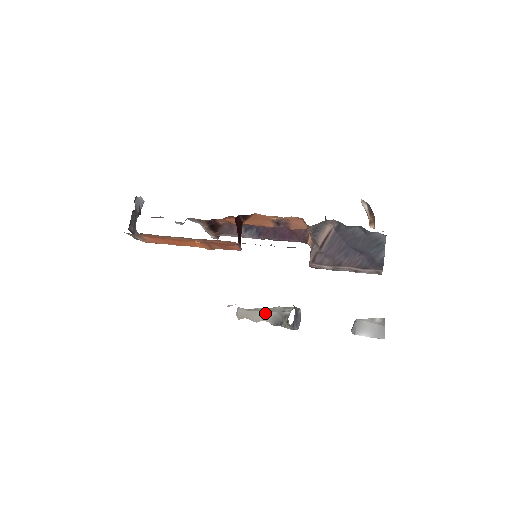
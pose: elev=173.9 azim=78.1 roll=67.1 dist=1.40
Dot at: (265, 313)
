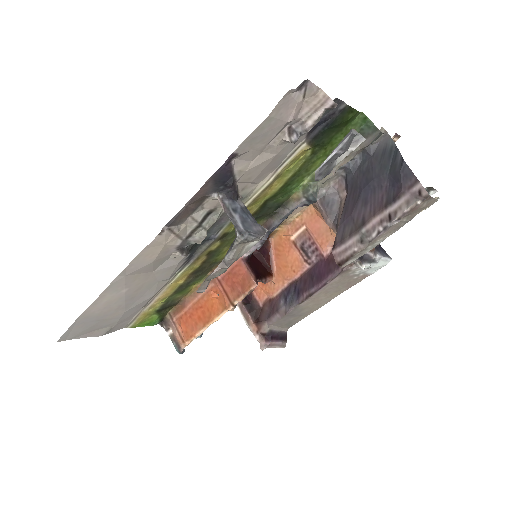
Dot at: occluded
